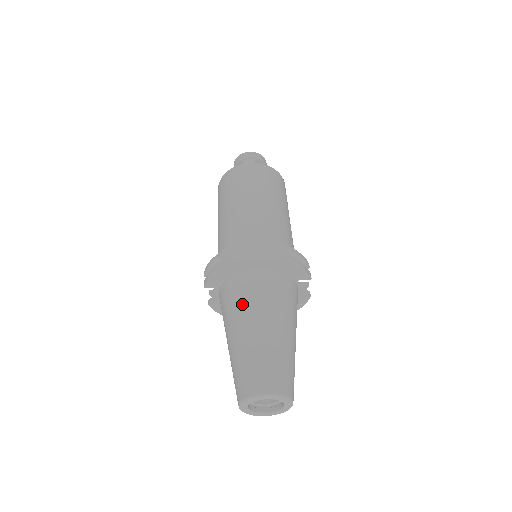
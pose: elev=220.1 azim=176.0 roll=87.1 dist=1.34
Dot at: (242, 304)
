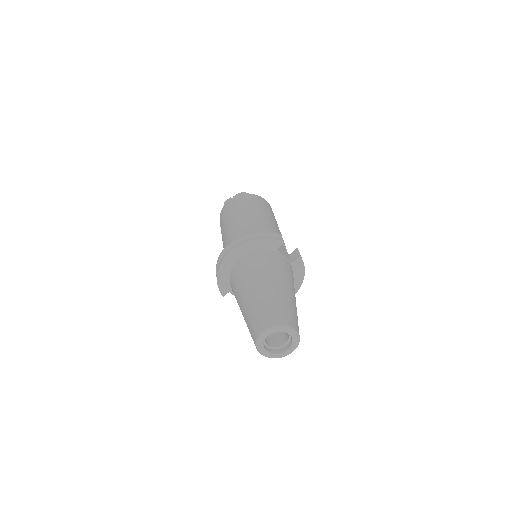
Dot at: (238, 287)
